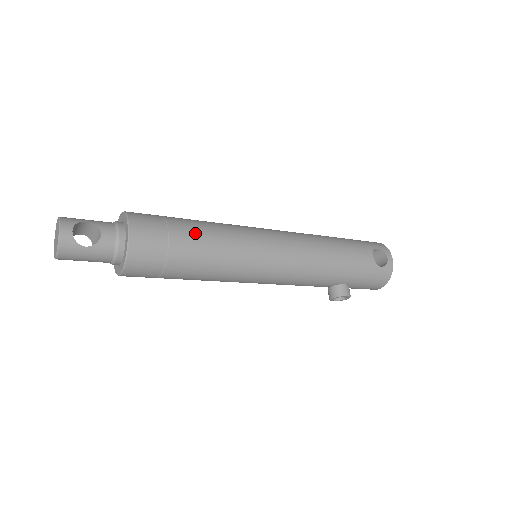
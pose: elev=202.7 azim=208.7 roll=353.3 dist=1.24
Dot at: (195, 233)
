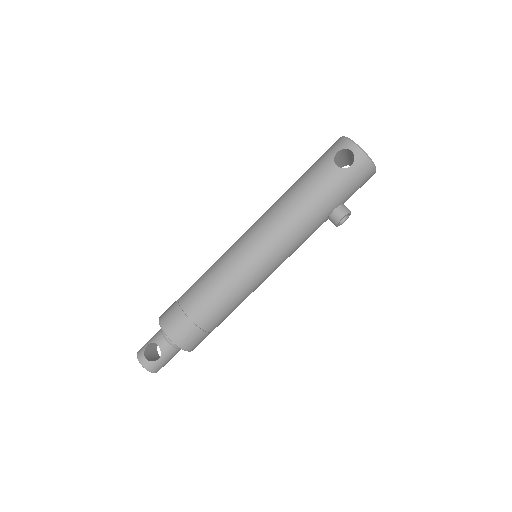
Dot at: (198, 296)
